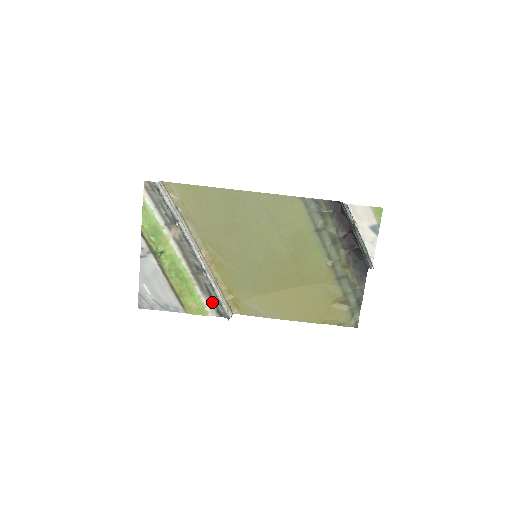
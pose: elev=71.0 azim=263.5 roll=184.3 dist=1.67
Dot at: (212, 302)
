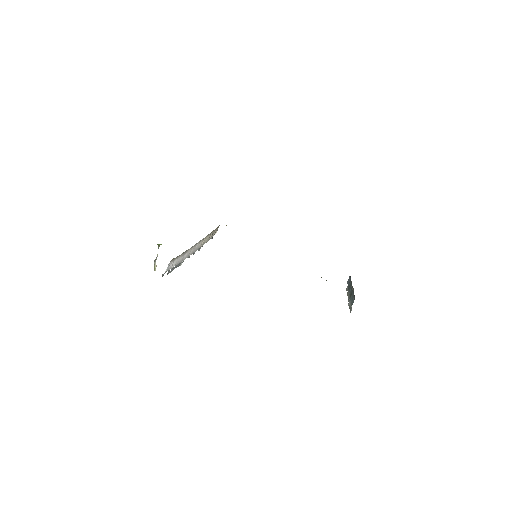
Dot at: occluded
